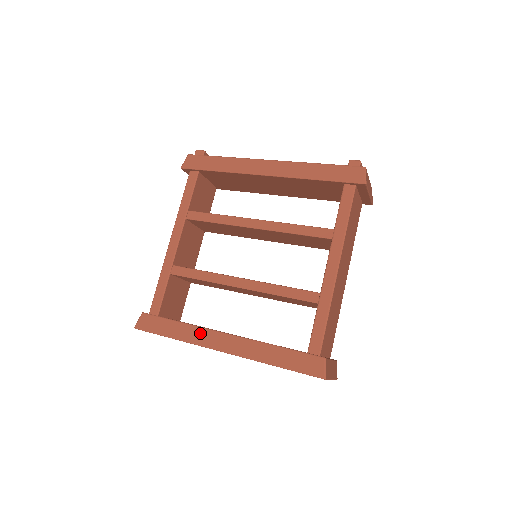
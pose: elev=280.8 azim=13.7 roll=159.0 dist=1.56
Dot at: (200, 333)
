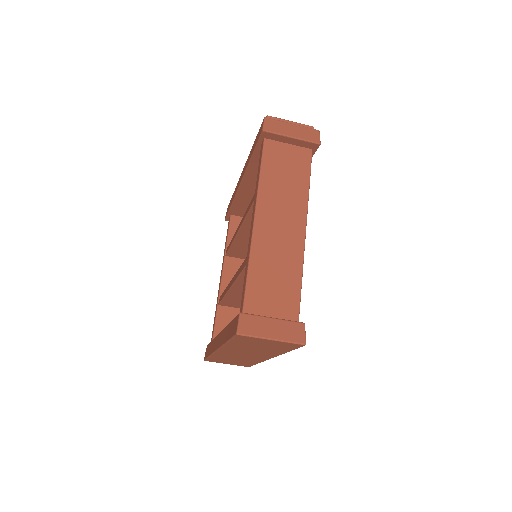
Dot at: (214, 342)
